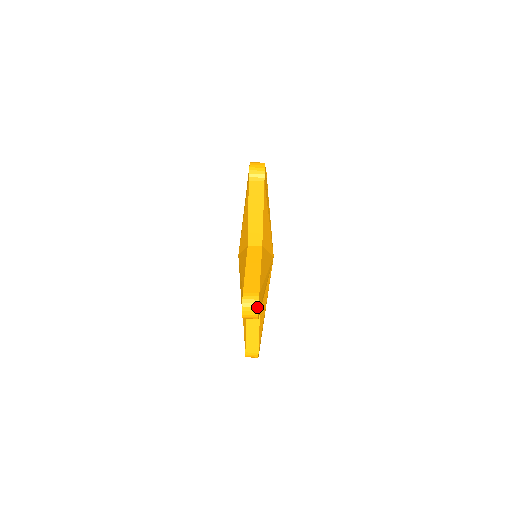
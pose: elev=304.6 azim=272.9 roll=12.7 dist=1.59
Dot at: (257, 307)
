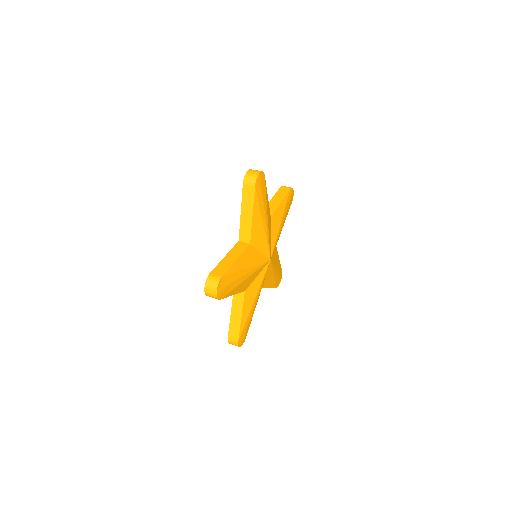
Dot at: (216, 287)
